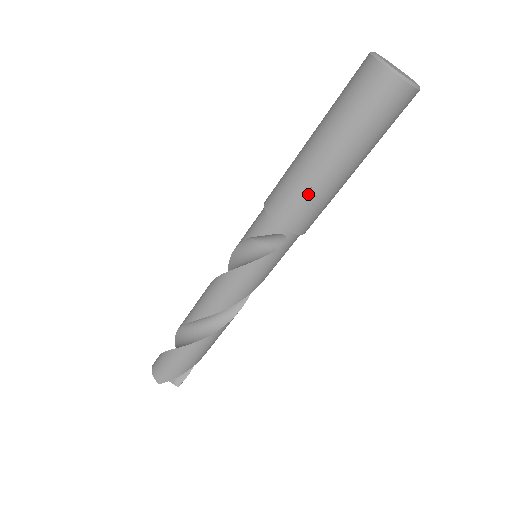
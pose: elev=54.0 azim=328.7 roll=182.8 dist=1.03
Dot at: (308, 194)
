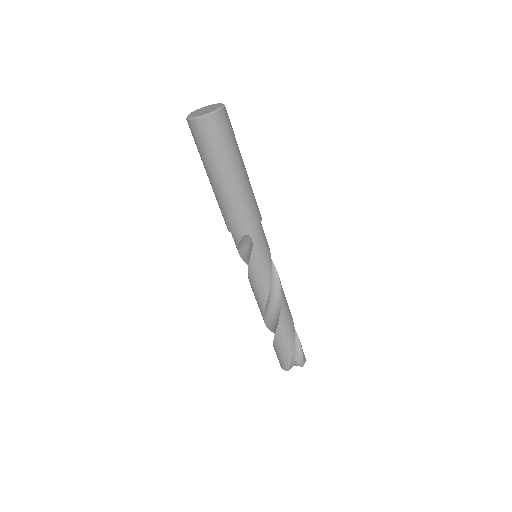
Dot at: (230, 206)
